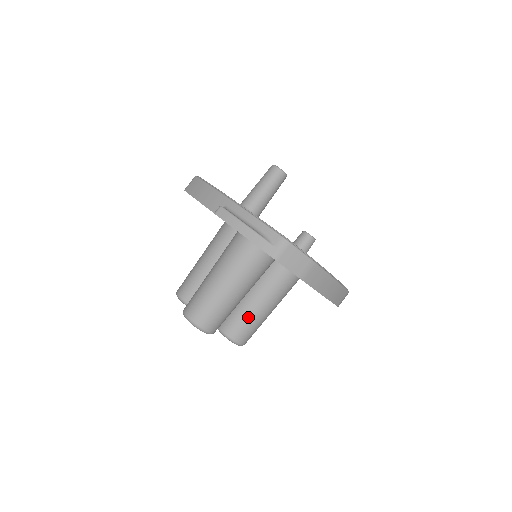
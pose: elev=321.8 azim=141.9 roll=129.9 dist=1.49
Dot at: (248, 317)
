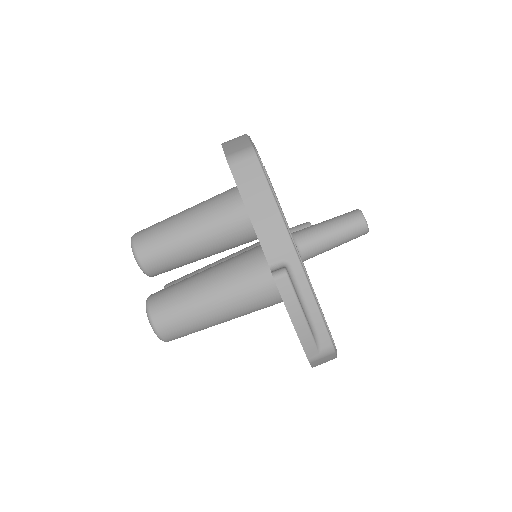
Dot at: occluded
